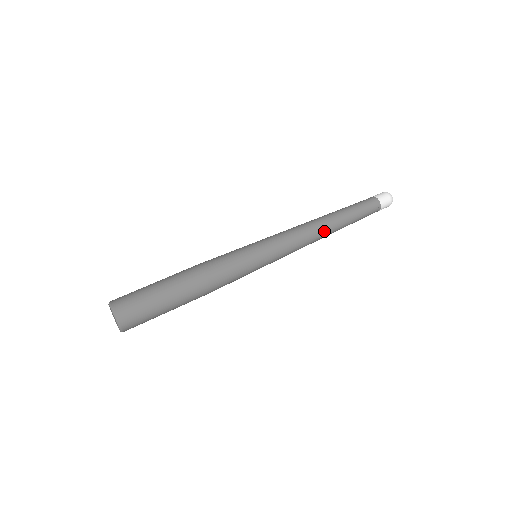
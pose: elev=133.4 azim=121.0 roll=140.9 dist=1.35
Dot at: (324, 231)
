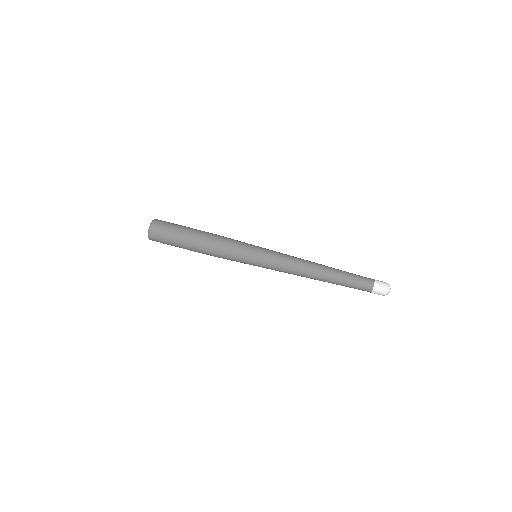
Dot at: (311, 278)
